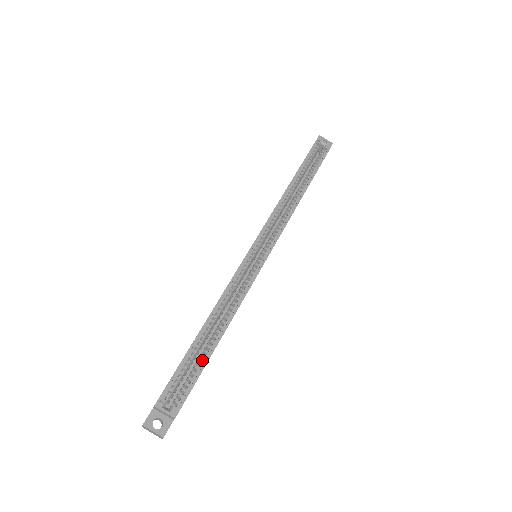
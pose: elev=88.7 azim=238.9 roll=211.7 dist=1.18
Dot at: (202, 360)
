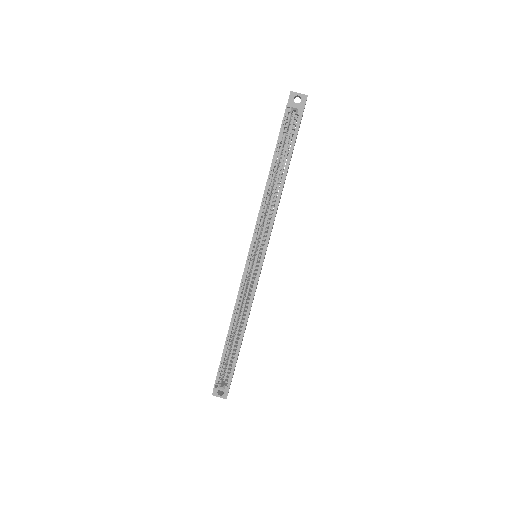
Dot at: (236, 351)
